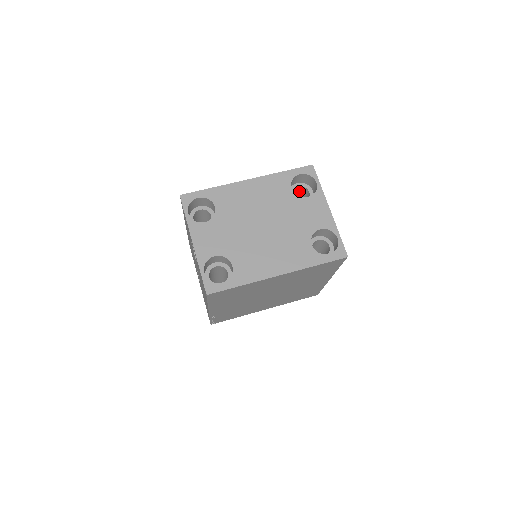
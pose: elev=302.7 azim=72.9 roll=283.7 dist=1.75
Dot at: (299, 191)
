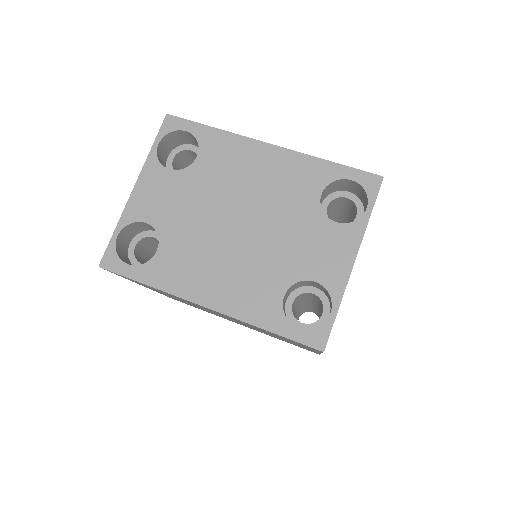
Dot at: (350, 205)
